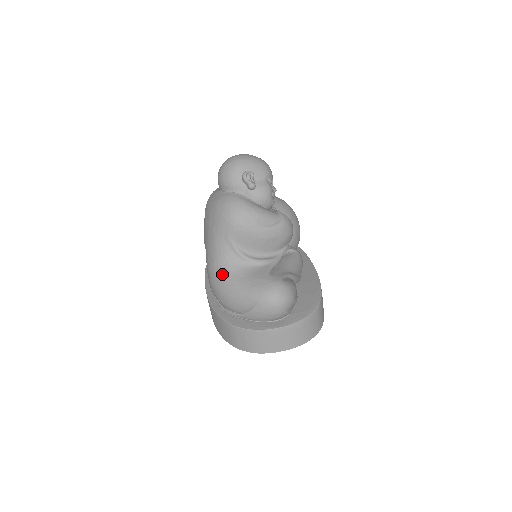
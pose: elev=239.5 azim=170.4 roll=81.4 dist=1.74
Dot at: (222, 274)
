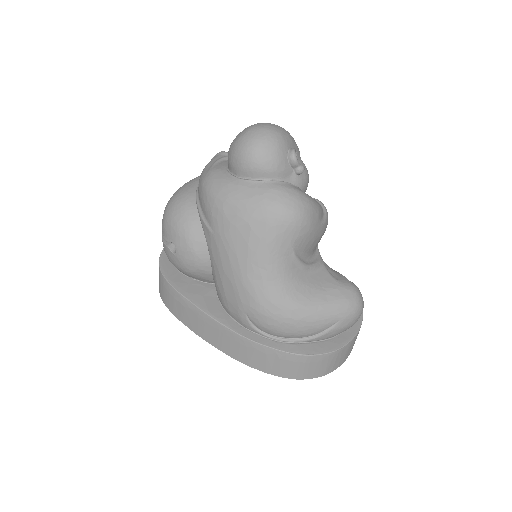
Dot at: (284, 296)
